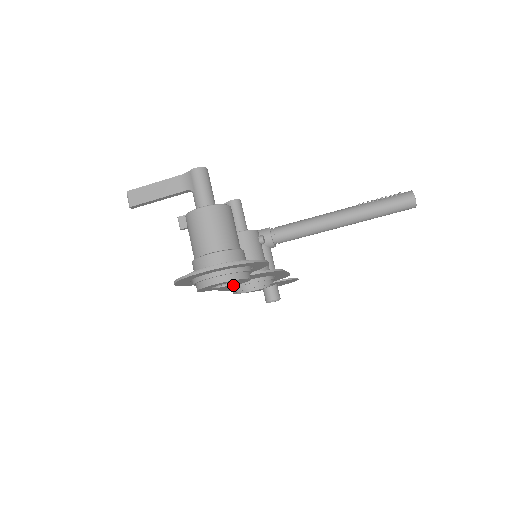
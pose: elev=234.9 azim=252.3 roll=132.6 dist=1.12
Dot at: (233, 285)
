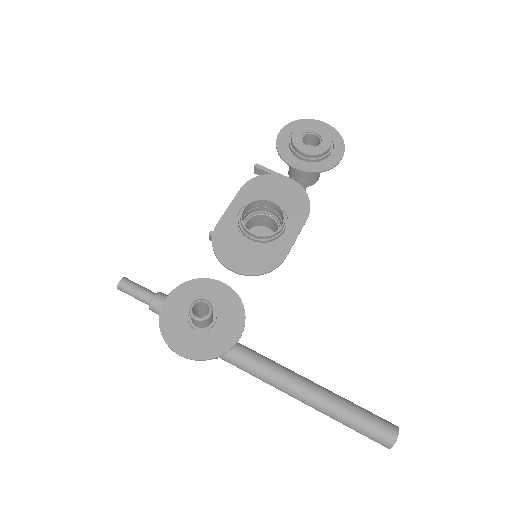
Dot at: (306, 152)
